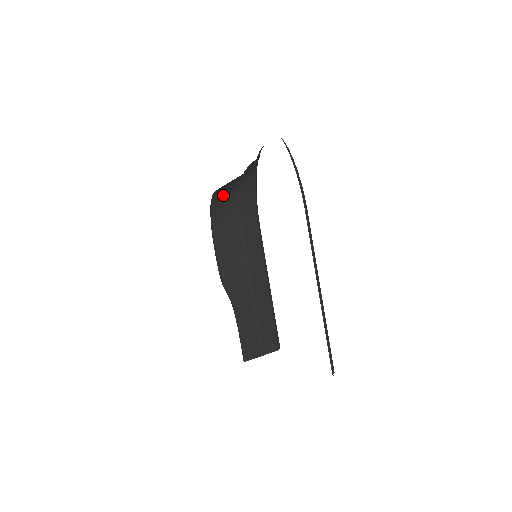
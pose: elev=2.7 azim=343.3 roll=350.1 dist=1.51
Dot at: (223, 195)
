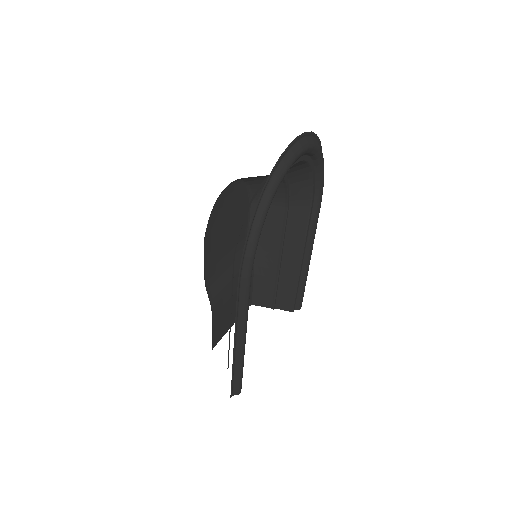
Dot at: (258, 177)
